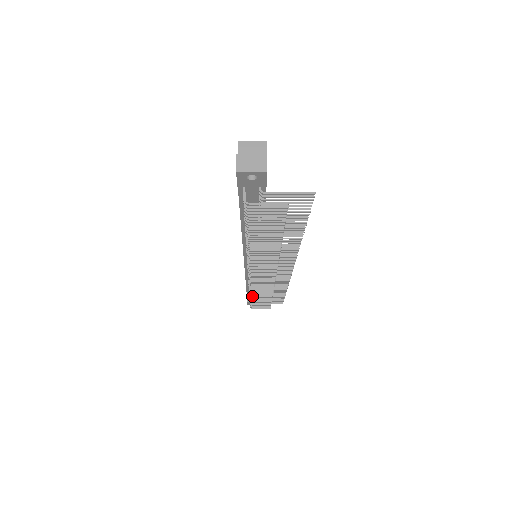
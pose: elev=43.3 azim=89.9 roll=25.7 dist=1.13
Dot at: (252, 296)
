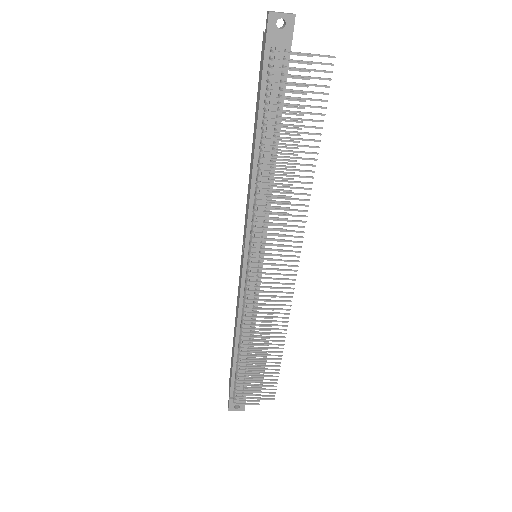
Dot at: (243, 348)
